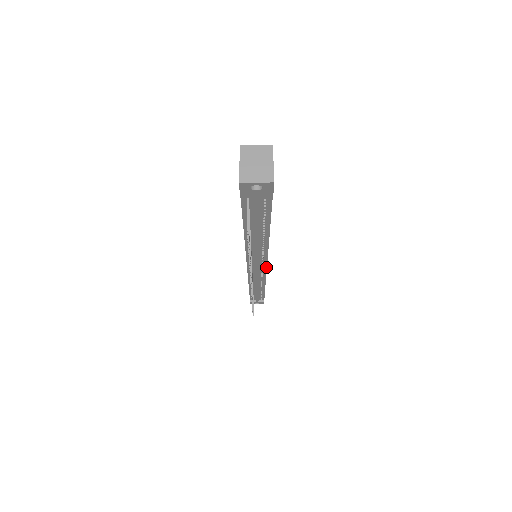
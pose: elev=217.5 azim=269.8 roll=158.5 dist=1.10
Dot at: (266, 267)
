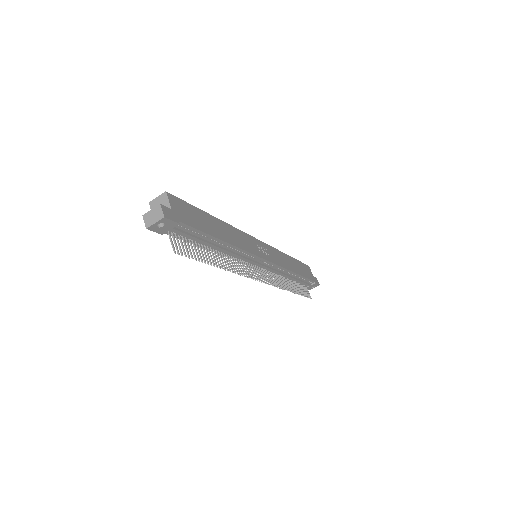
Dot at: (266, 260)
